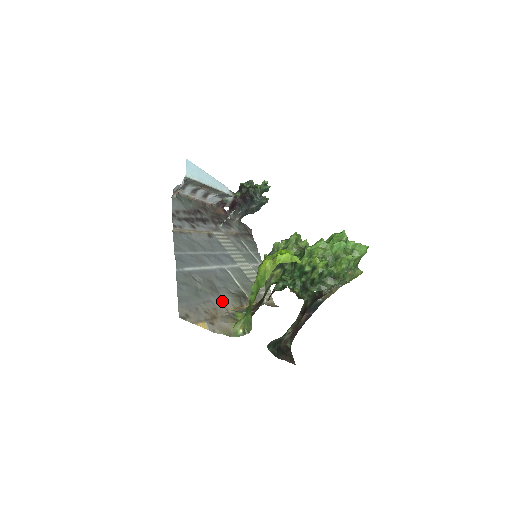
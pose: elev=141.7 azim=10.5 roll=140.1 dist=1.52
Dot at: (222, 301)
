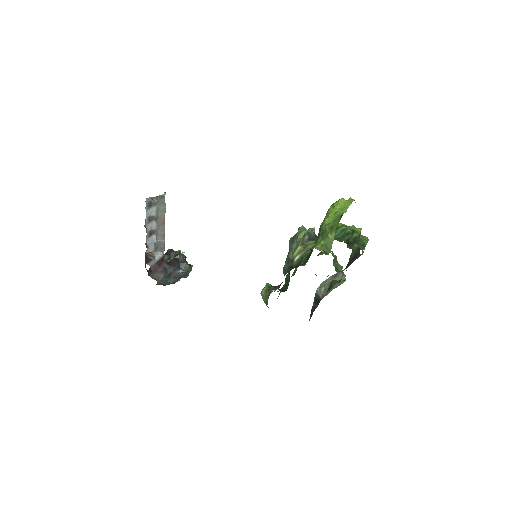
Dot at: occluded
